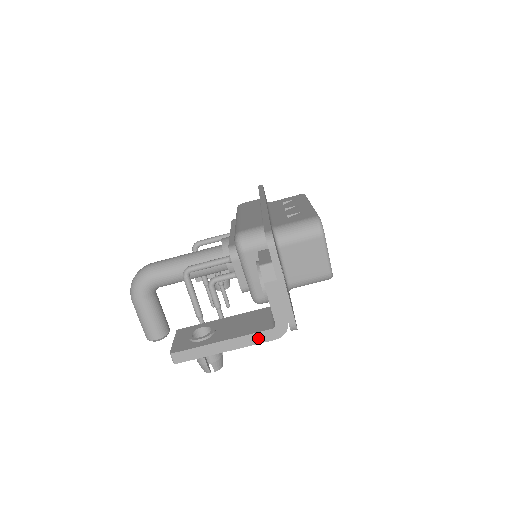
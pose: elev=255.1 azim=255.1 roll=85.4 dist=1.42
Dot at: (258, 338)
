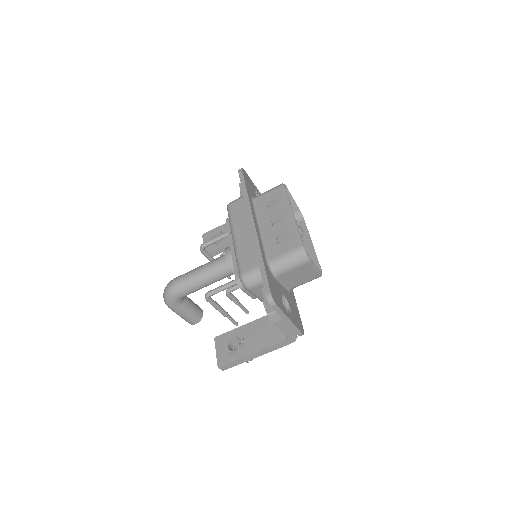
Dot at: (277, 346)
